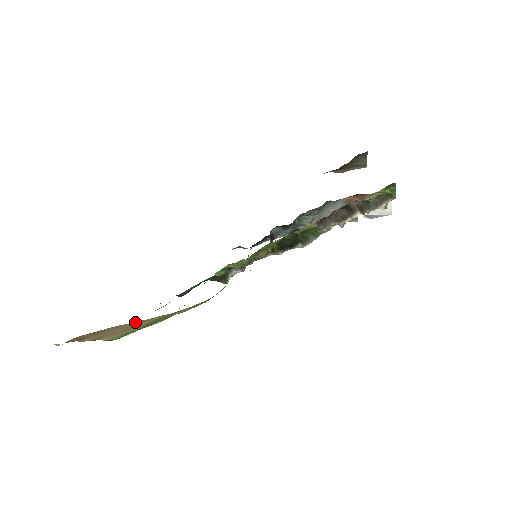
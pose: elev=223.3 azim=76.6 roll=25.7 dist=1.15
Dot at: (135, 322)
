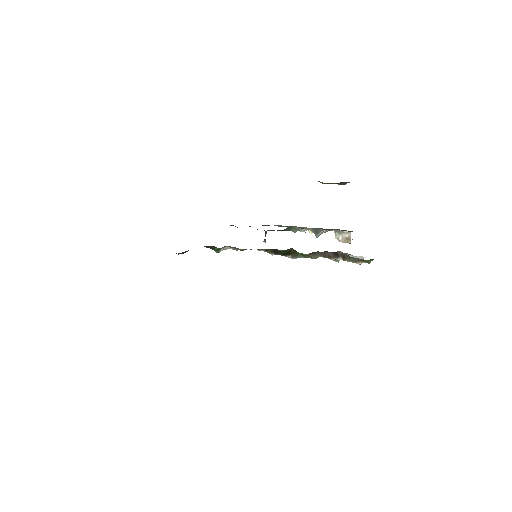
Dot at: occluded
